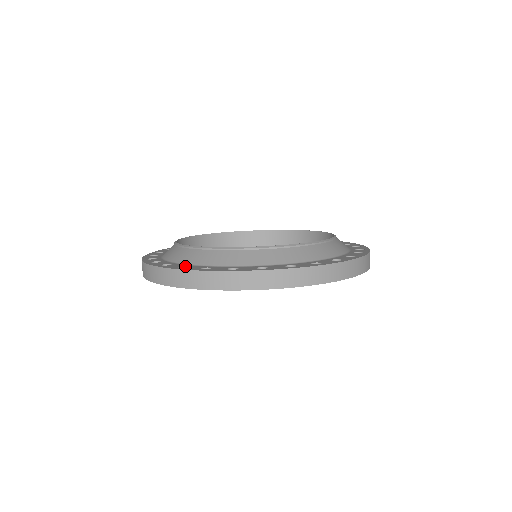
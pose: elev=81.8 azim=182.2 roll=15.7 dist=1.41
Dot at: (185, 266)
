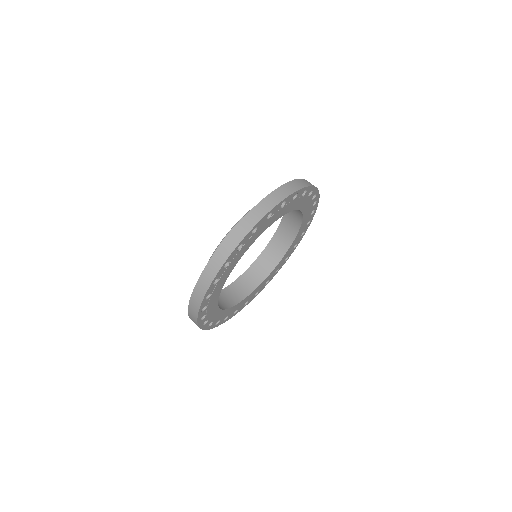
Dot at: occluded
